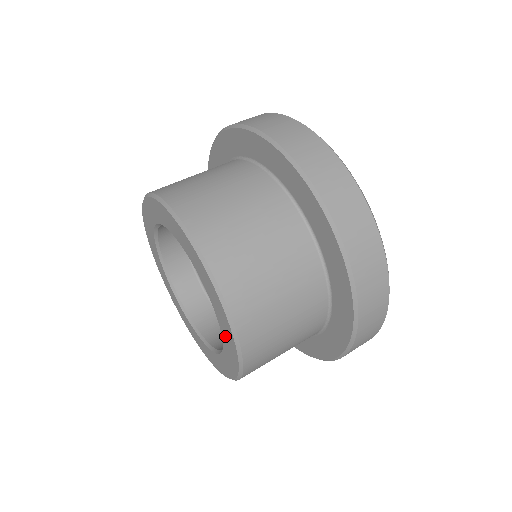
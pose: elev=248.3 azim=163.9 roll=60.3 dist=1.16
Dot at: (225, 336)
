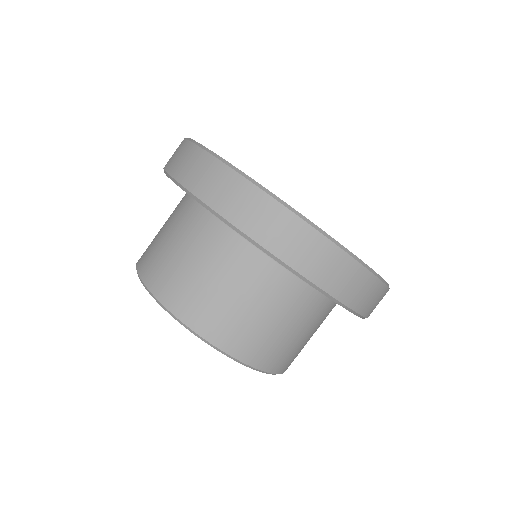
Dot at: occluded
